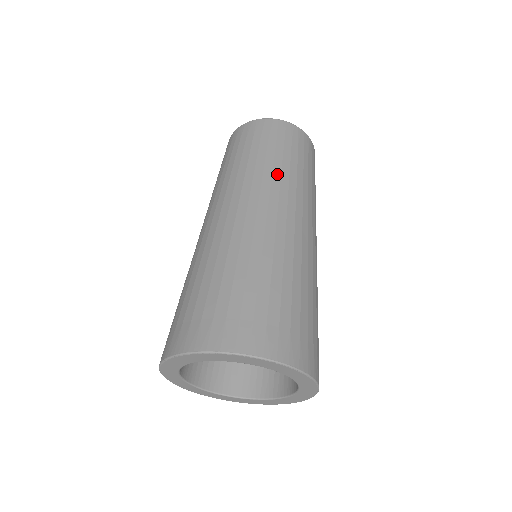
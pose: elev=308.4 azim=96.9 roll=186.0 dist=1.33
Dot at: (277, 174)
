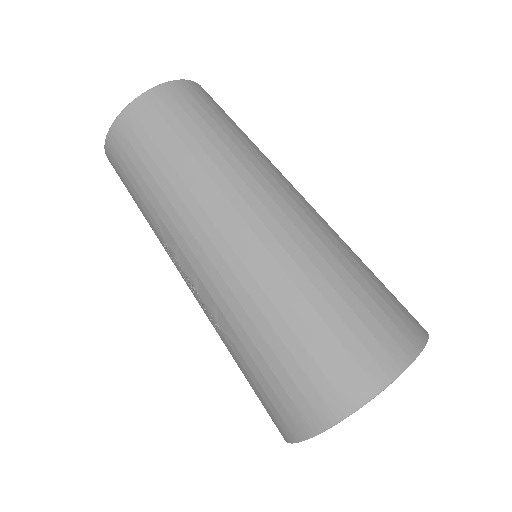
Dot at: (231, 158)
